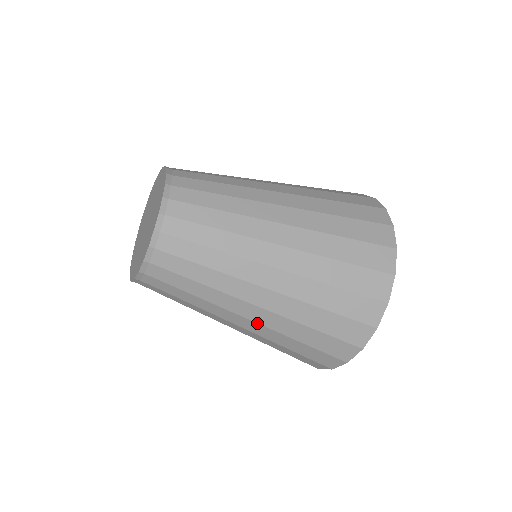
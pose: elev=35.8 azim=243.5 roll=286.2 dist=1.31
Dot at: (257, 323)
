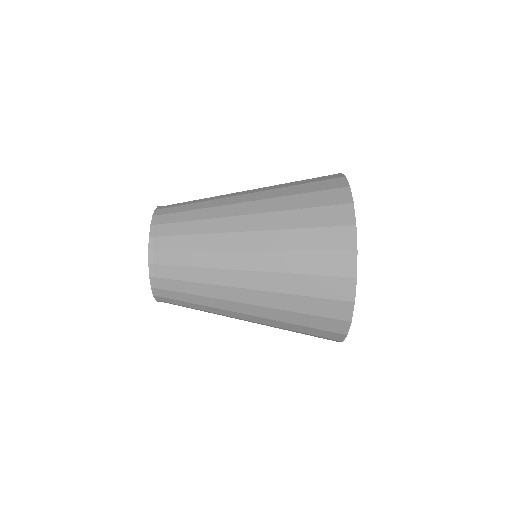
Dot at: occluded
